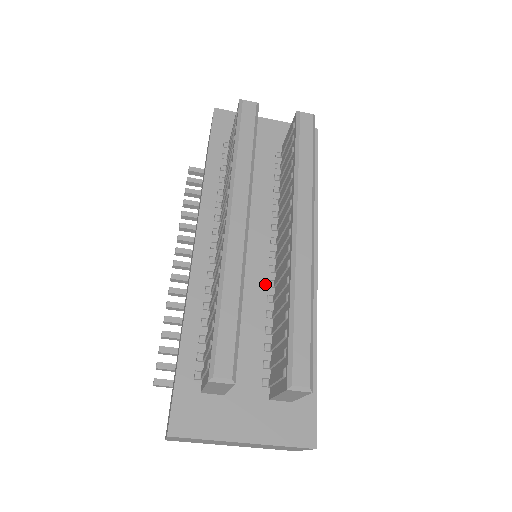
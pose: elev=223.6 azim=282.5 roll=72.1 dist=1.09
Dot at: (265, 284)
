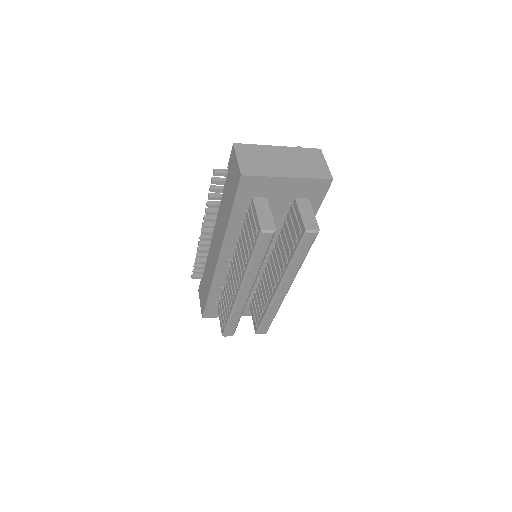
Dot at: occluded
